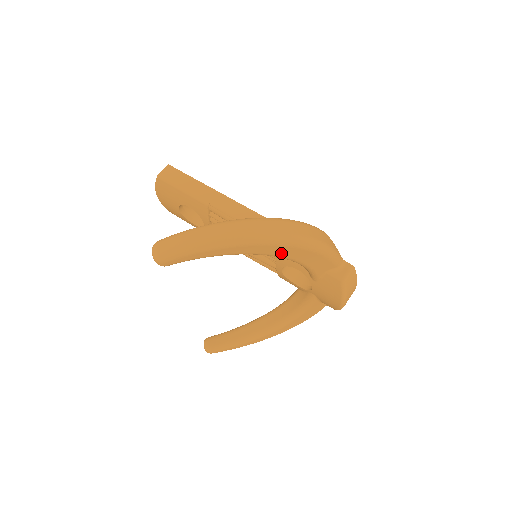
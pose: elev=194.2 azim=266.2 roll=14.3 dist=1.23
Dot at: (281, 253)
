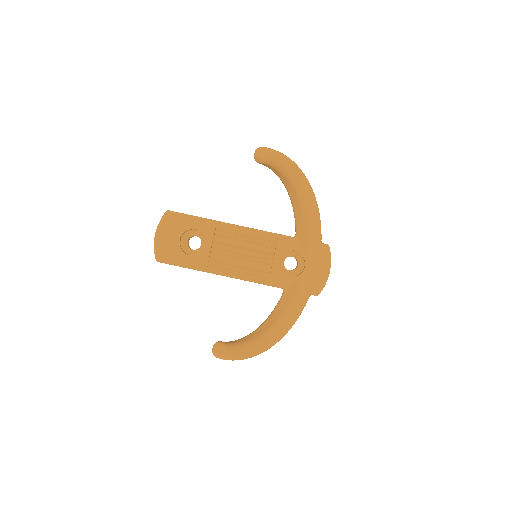
Dot at: (307, 195)
